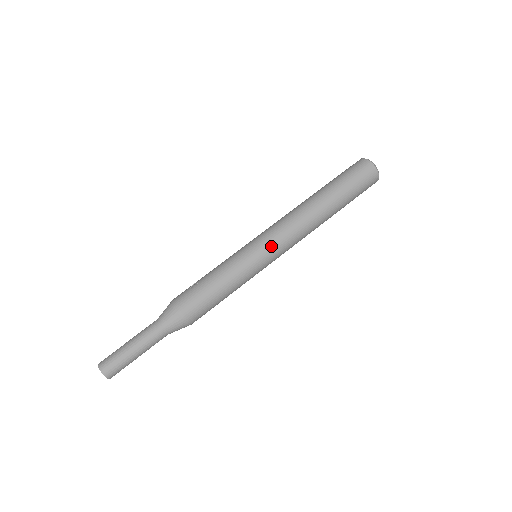
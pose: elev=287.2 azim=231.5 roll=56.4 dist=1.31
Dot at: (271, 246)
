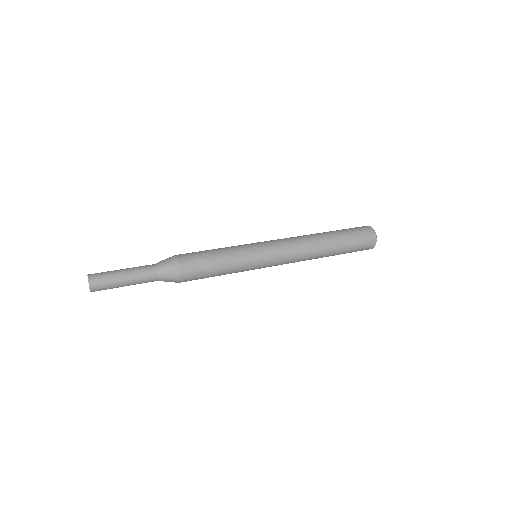
Dot at: (267, 241)
